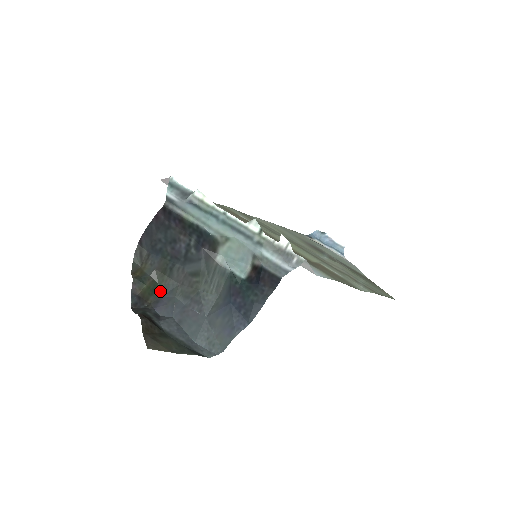
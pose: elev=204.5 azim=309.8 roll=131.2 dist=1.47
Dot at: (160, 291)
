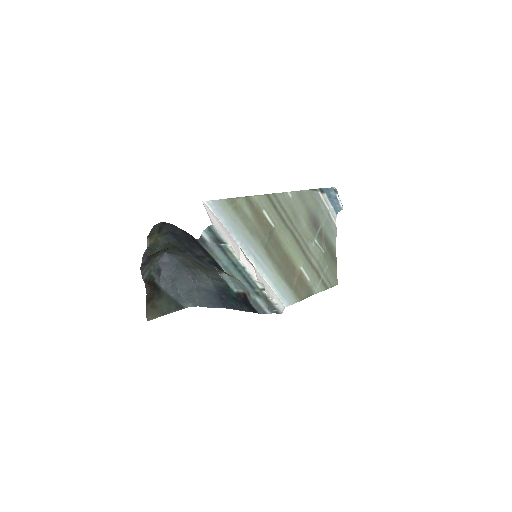
Dot at: (167, 251)
